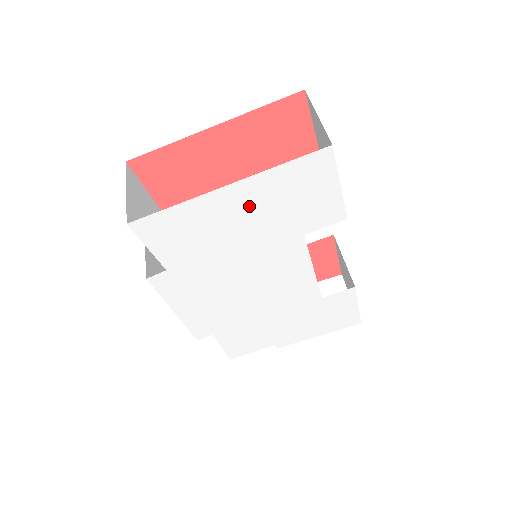
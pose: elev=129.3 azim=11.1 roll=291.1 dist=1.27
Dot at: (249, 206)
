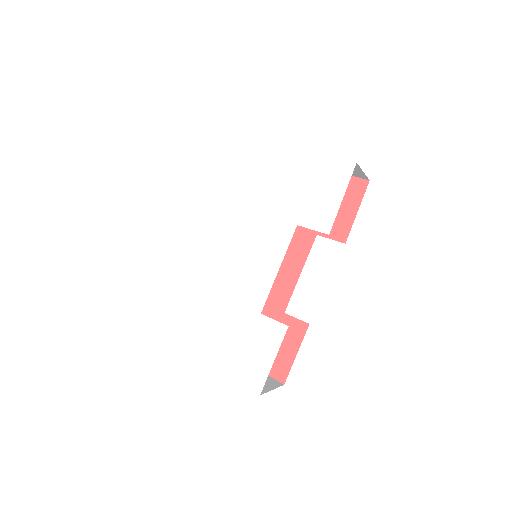
Dot at: (289, 171)
